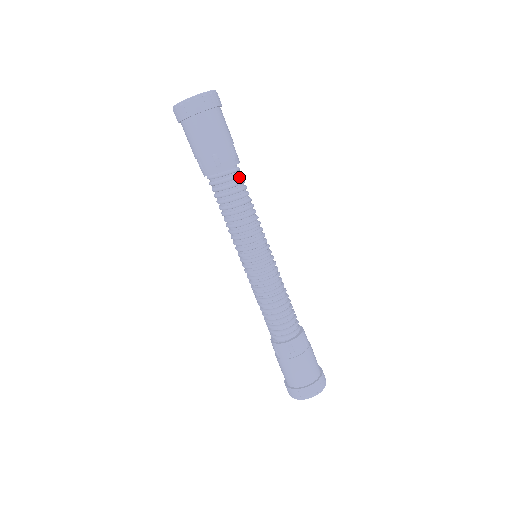
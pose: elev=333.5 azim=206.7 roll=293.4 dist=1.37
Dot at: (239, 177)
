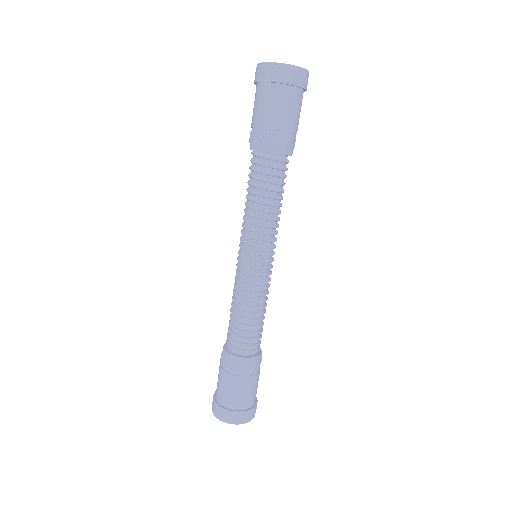
Dot at: (281, 169)
